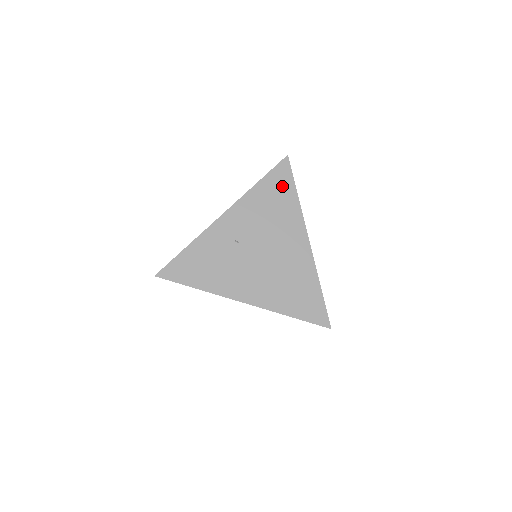
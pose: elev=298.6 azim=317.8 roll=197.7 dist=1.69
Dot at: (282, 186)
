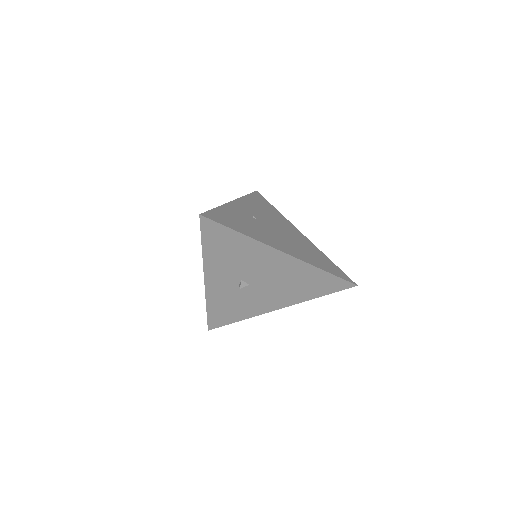
Dot at: (264, 202)
